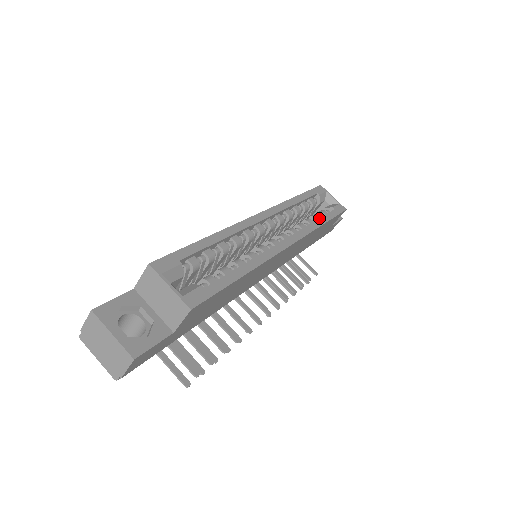
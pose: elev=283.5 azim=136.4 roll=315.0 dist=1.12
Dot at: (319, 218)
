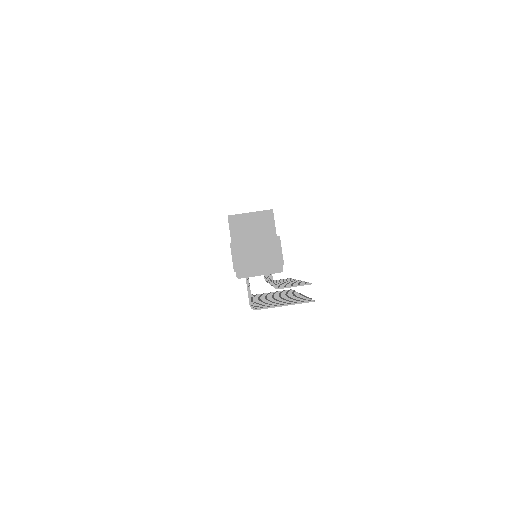
Dot at: occluded
